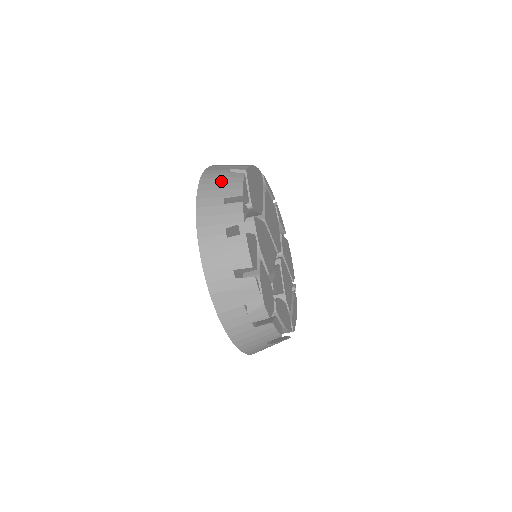
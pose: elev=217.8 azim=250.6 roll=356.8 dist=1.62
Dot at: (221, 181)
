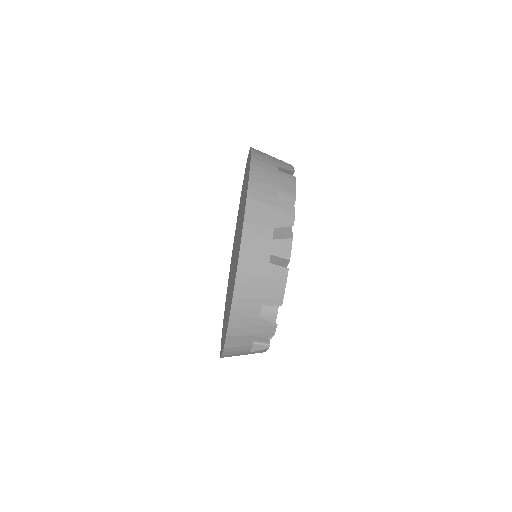
Dot at: occluded
